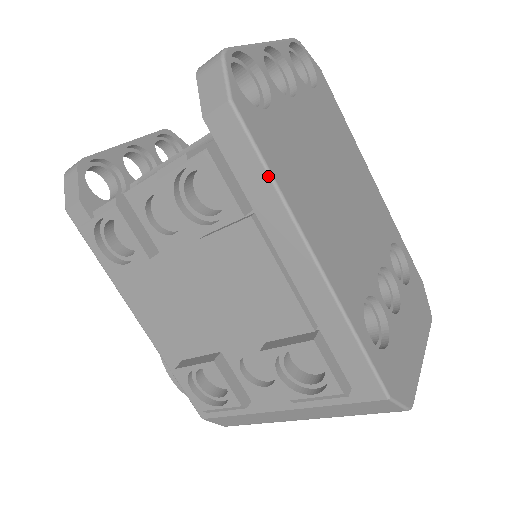
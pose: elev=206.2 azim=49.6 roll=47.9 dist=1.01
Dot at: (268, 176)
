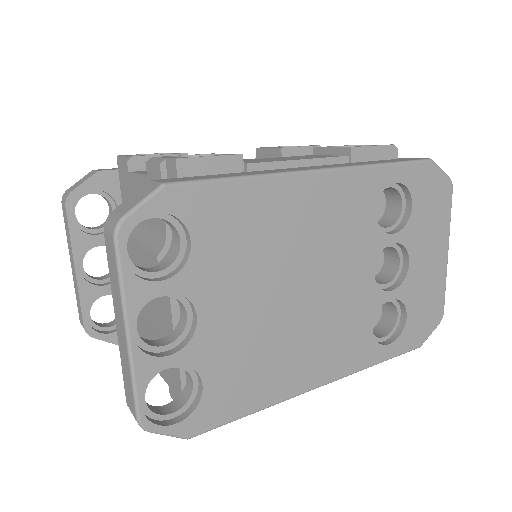
Dot at: (252, 413)
